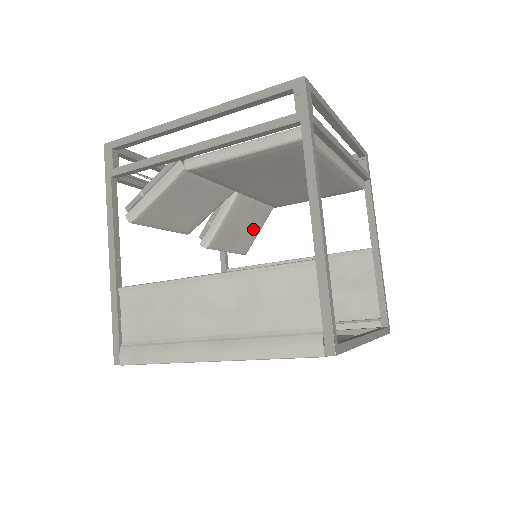
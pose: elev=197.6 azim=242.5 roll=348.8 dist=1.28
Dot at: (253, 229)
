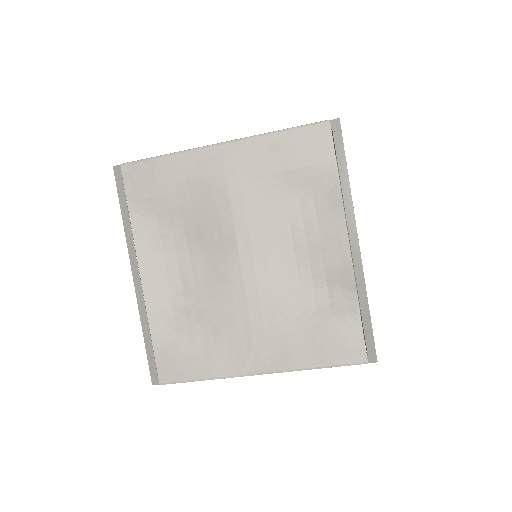
Dot at: occluded
